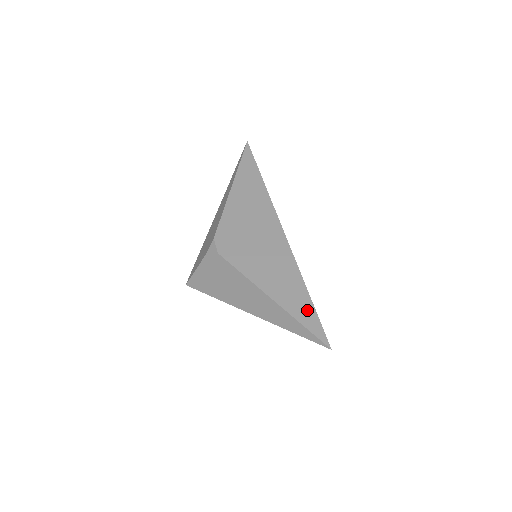
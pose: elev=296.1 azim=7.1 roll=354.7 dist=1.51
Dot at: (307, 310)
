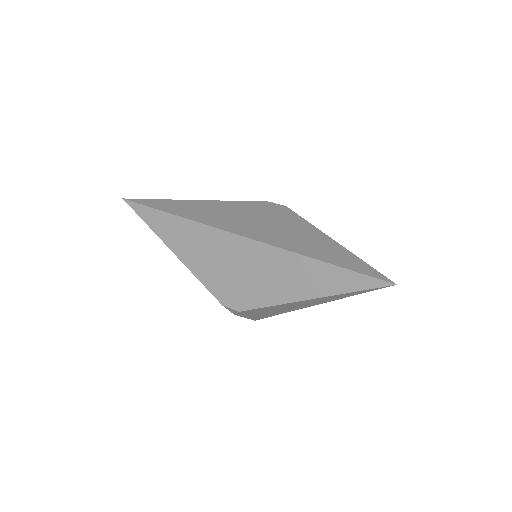
Dot at: (341, 277)
